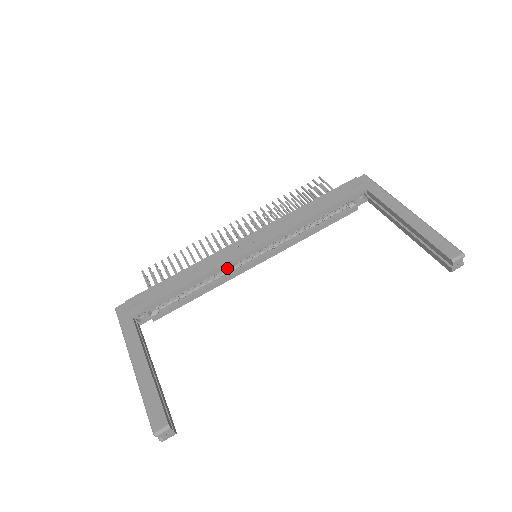
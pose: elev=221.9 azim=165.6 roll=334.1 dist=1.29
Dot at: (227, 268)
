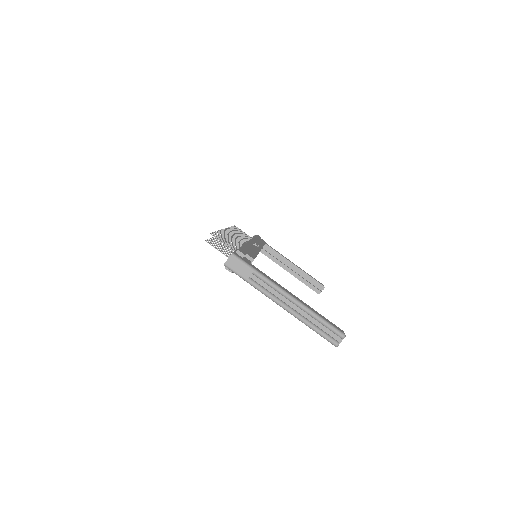
Dot at: occluded
